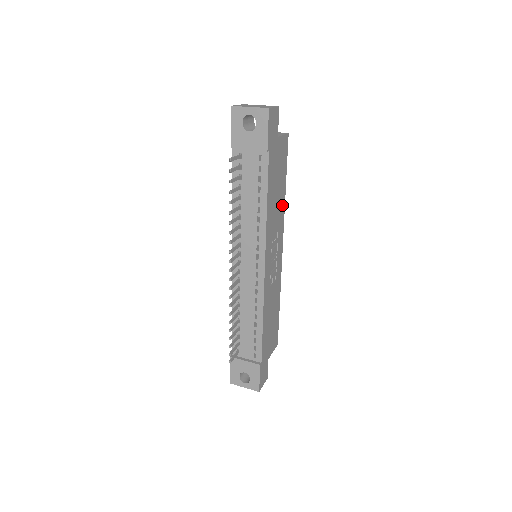
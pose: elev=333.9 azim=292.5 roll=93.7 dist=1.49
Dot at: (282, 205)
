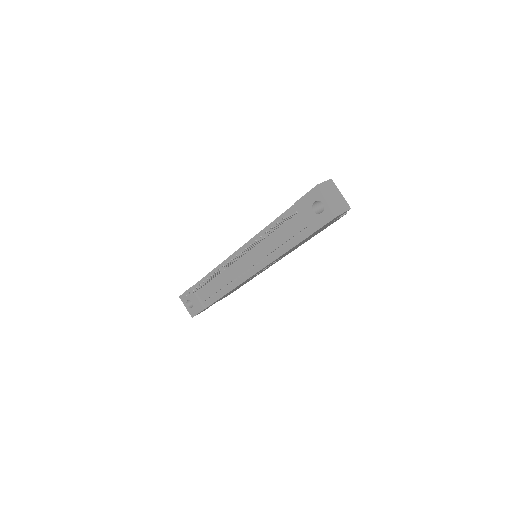
Dot at: (301, 244)
